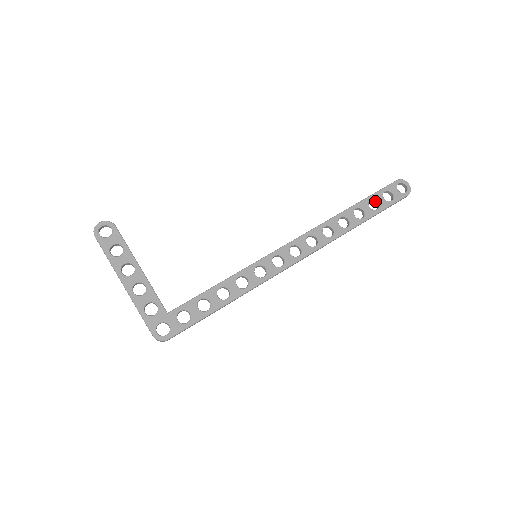
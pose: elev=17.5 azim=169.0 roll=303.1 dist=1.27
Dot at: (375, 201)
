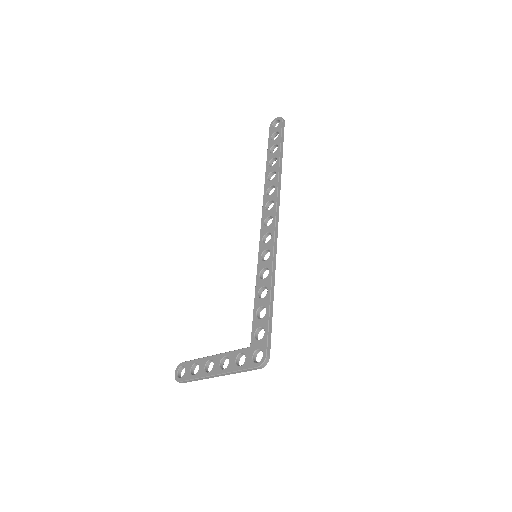
Dot at: (273, 148)
